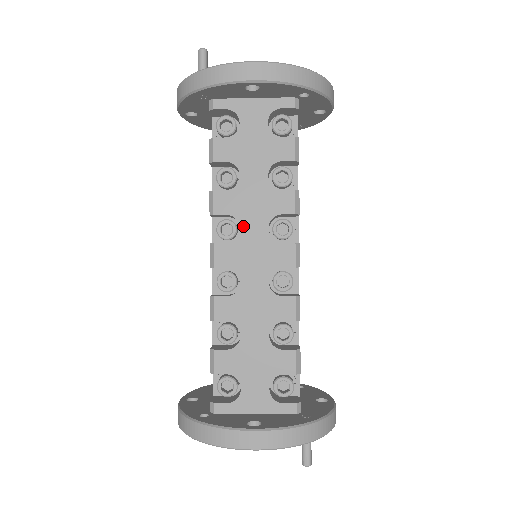
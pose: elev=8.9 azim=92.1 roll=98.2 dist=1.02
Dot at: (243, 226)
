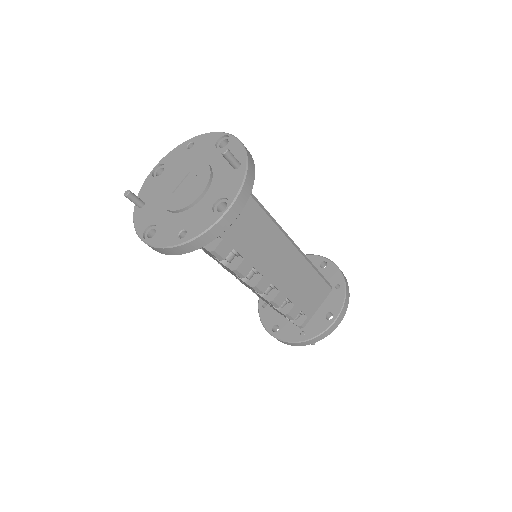
Dot at: occluded
